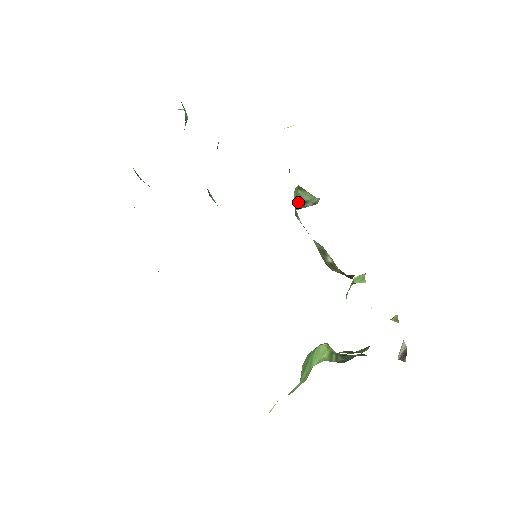
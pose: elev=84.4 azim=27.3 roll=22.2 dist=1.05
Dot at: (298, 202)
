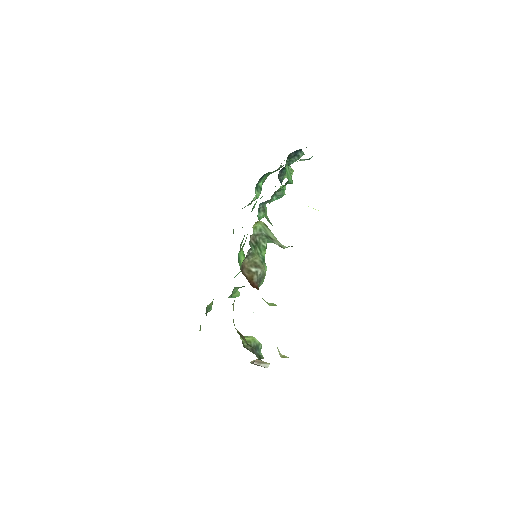
Dot at: (266, 234)
